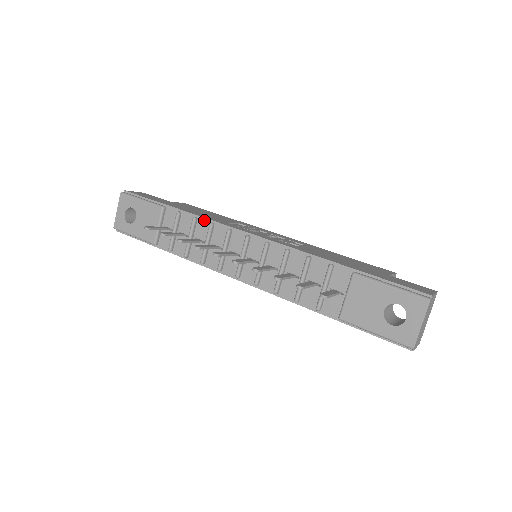
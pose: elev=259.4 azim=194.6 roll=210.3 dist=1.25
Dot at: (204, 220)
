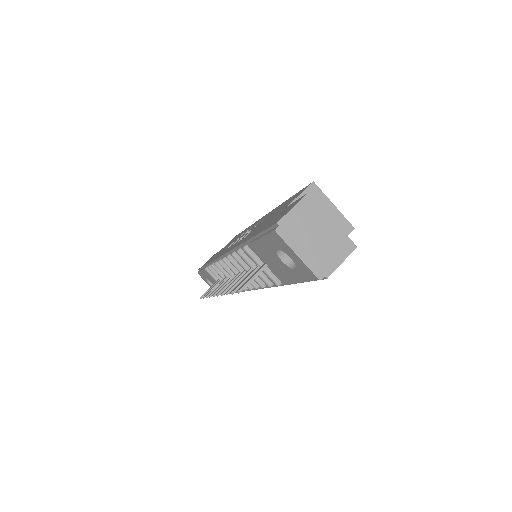
Dot at: (214, 262)
